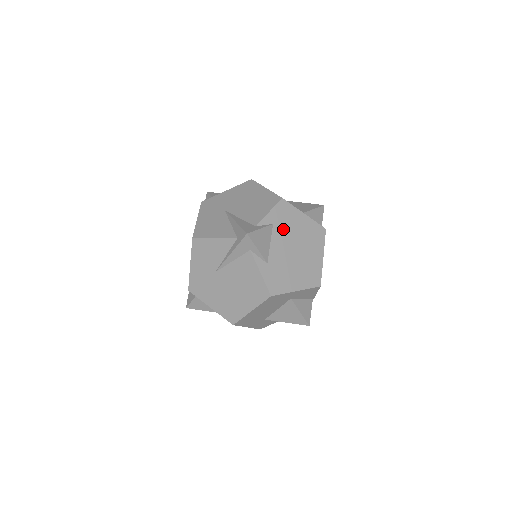
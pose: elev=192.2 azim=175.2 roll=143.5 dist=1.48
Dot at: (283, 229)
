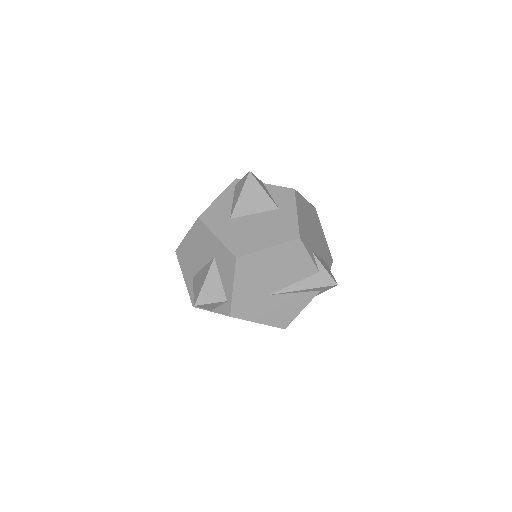
Dot at: (310, 241)
